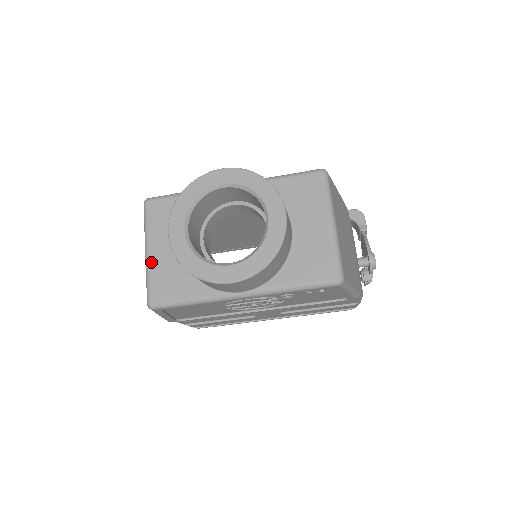
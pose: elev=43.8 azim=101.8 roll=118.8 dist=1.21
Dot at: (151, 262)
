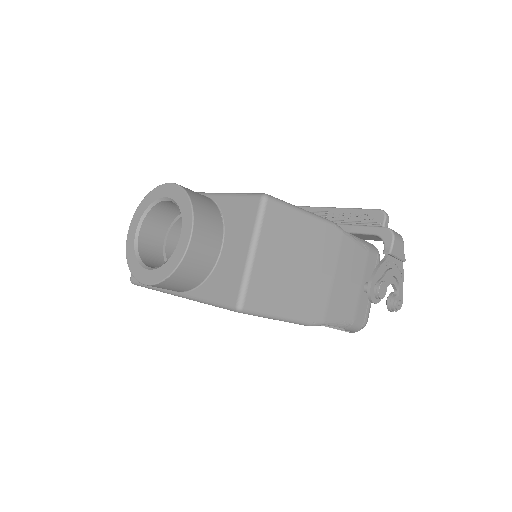
Dot at: occluded
